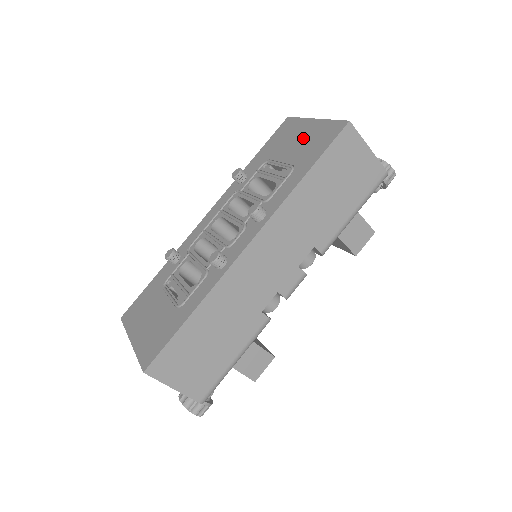
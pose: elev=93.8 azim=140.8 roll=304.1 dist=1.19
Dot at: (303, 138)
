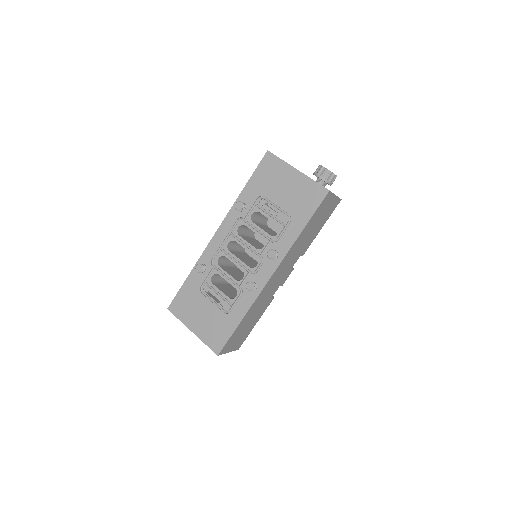
Dot at: (291, 188)
